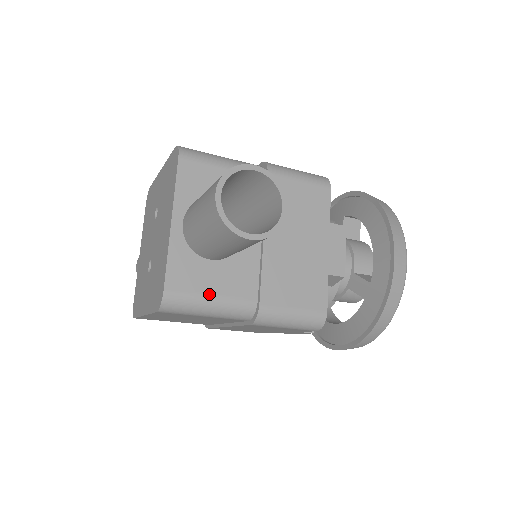
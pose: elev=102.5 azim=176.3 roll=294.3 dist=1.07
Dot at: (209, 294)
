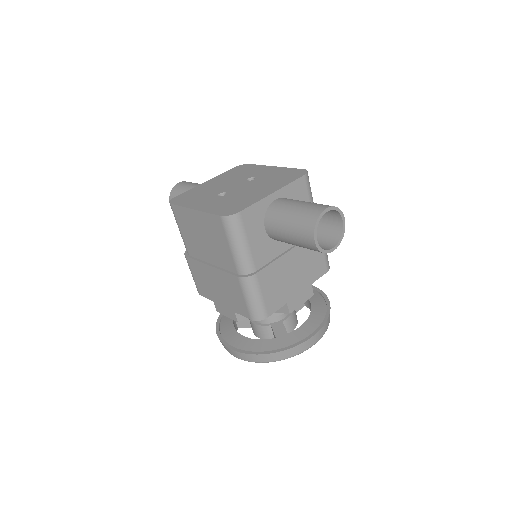
Dot at: (248, 240)
